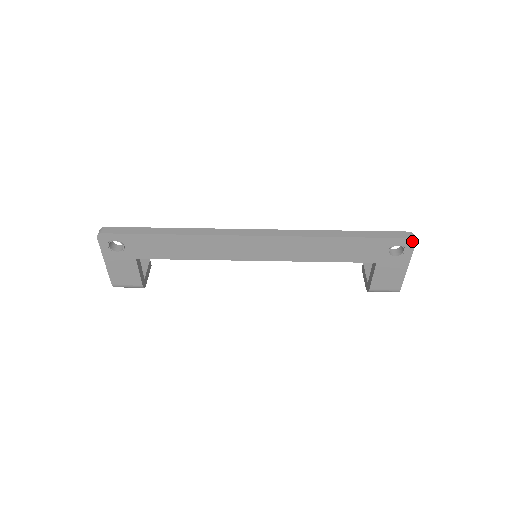
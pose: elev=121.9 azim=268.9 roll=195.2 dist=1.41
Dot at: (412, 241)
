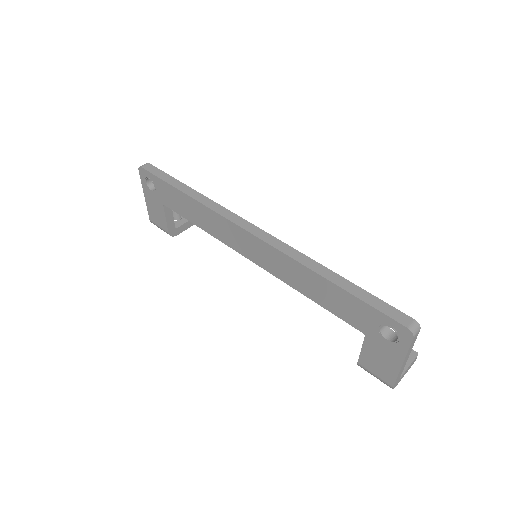
Dot at: (408, 332)
